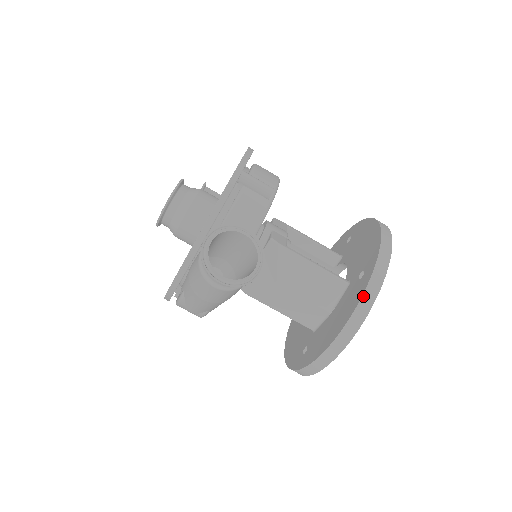
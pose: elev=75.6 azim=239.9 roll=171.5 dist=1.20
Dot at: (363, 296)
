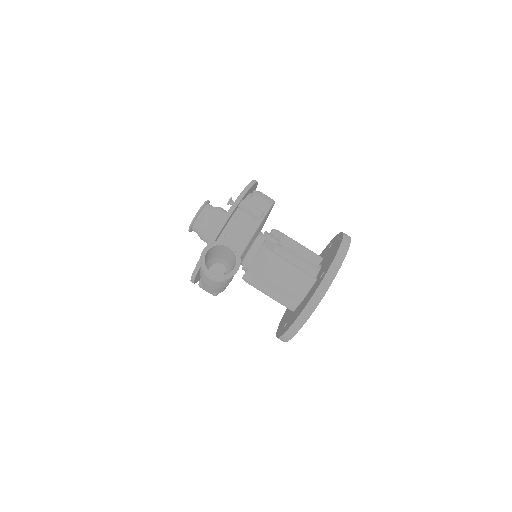
Dot at: (317, 290)
